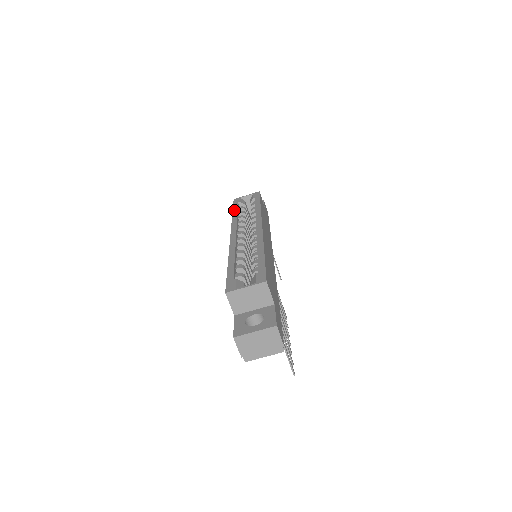
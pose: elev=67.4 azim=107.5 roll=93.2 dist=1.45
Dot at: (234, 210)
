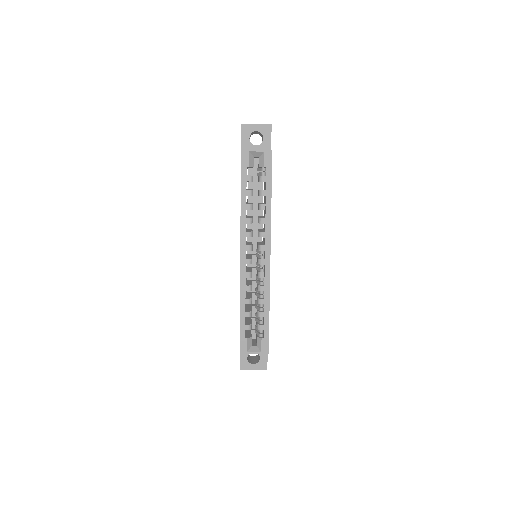
Dot at: (242, 190)
